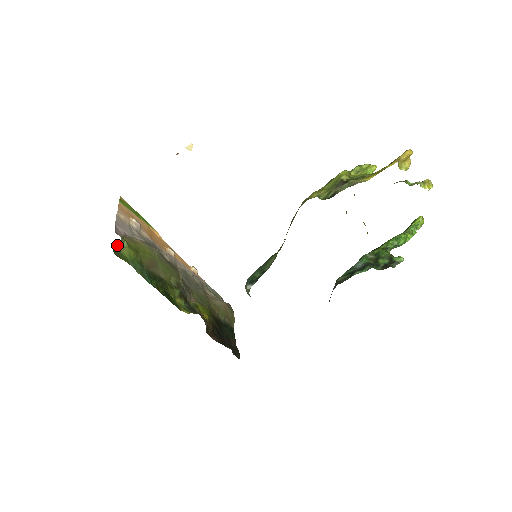
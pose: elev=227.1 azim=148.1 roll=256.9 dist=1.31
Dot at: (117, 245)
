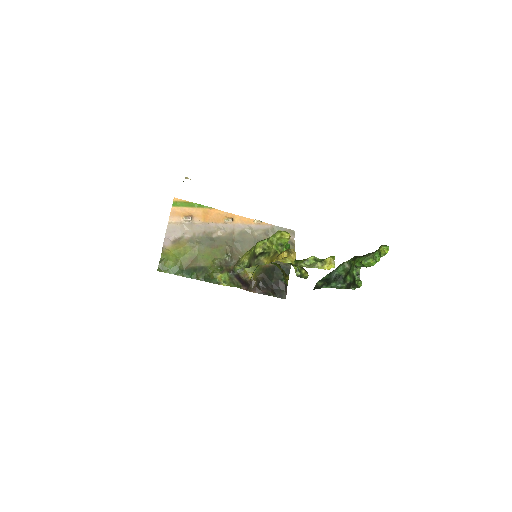
Dot at: (160, 262)
